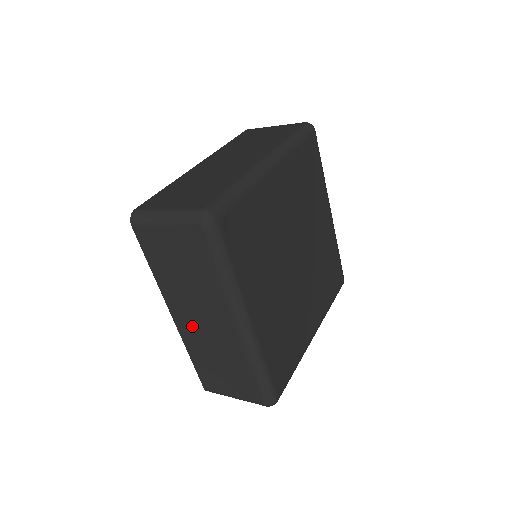
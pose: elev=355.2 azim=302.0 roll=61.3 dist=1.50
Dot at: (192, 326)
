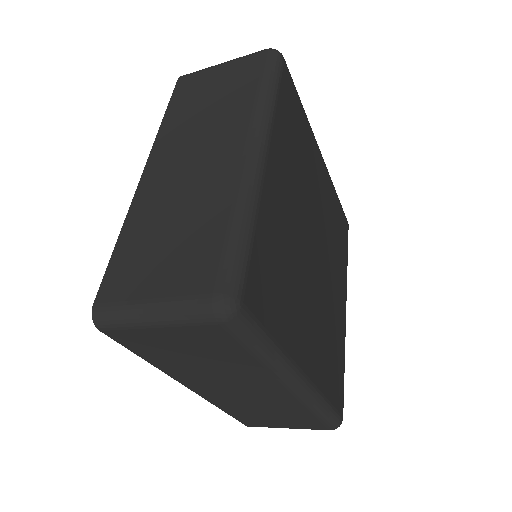
Dot at: (167, 174)
